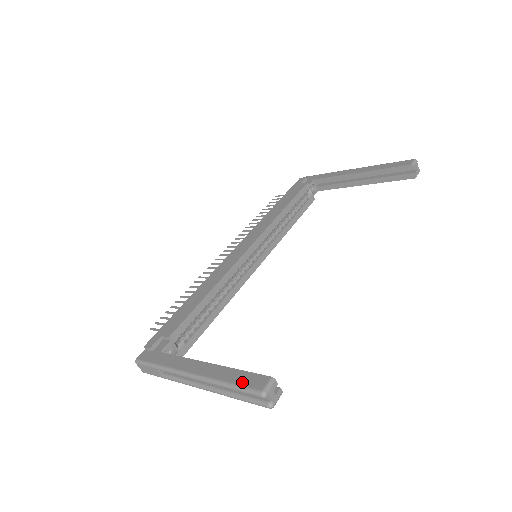
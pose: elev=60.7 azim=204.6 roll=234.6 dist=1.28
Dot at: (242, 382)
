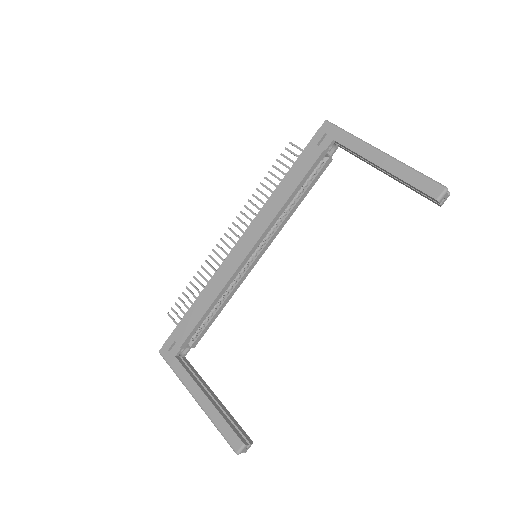
Dot at: (226, 435)
